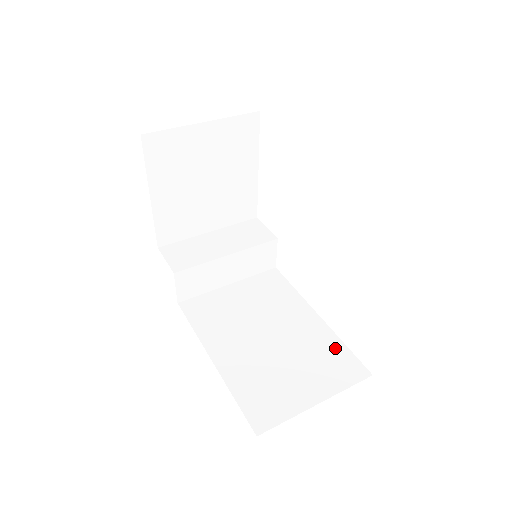
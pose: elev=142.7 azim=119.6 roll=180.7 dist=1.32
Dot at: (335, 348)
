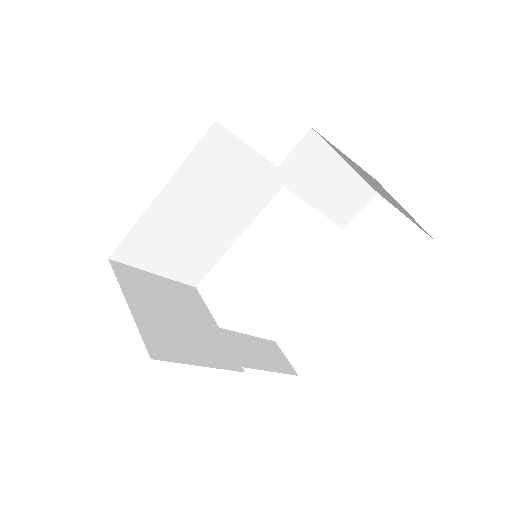
Dot at: occluded
